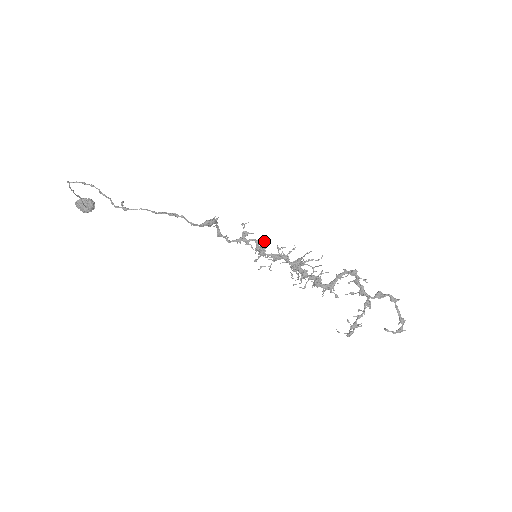
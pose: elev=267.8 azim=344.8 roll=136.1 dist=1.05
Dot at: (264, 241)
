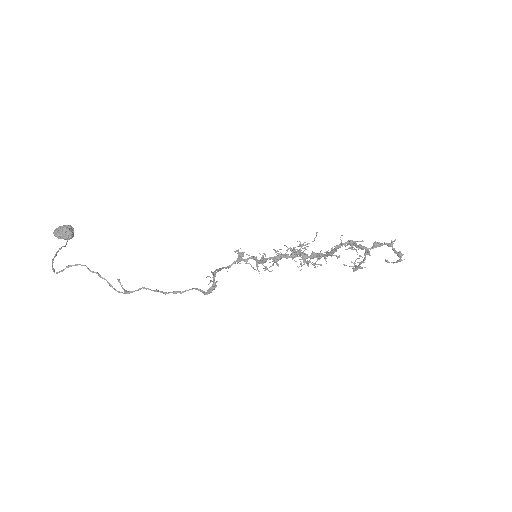
Dot at: occluded
